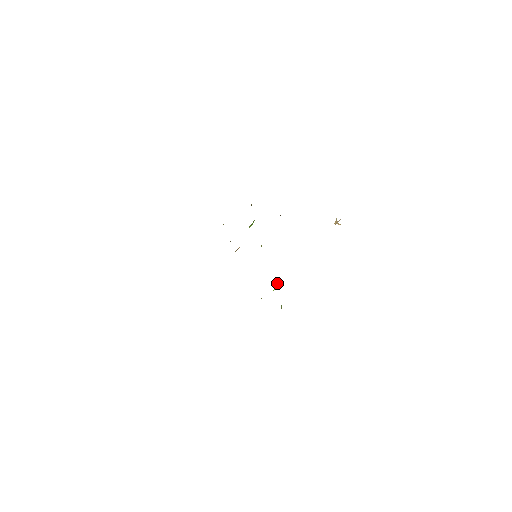
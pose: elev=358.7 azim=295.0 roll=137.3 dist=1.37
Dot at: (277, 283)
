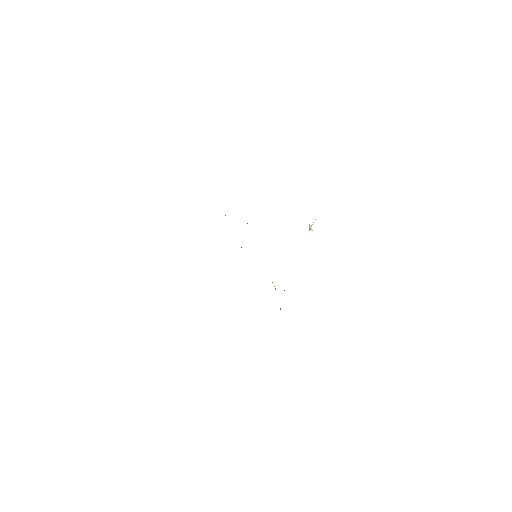
Dot at: occluded
